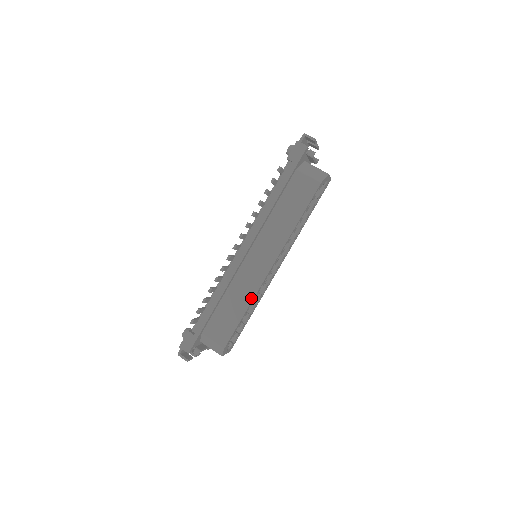
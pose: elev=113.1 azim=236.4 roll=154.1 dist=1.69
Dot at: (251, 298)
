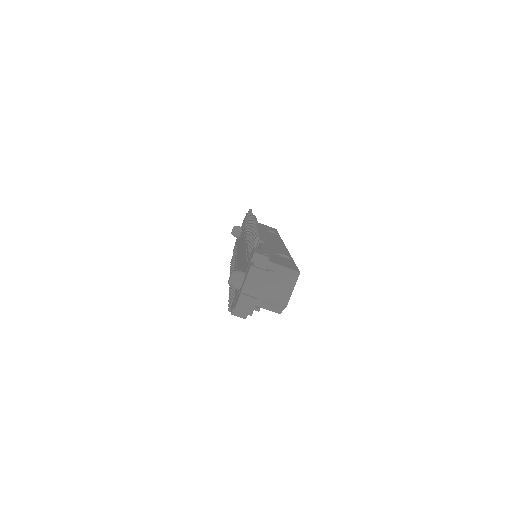
Dot at: occluded
